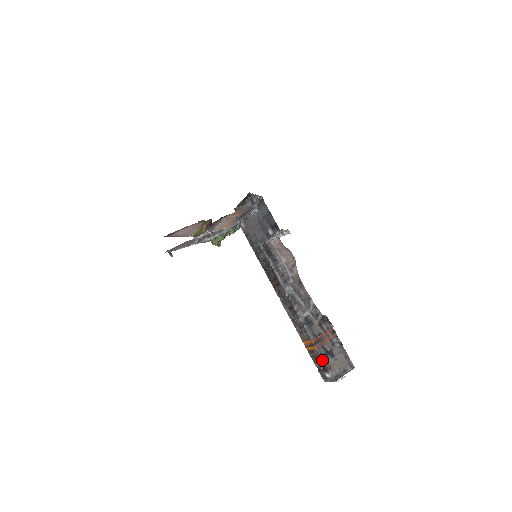
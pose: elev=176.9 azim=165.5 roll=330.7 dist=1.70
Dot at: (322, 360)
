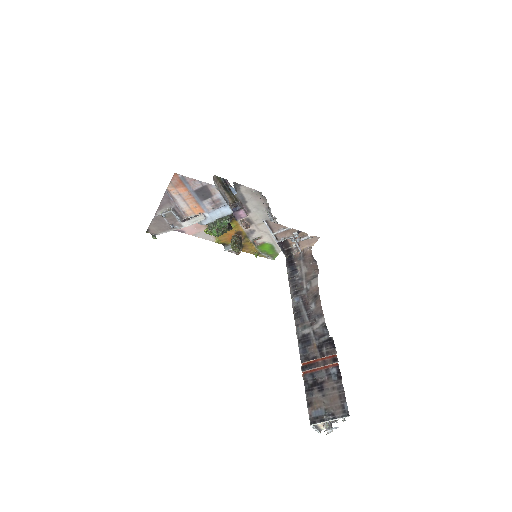
Dot at: (305, 391)
